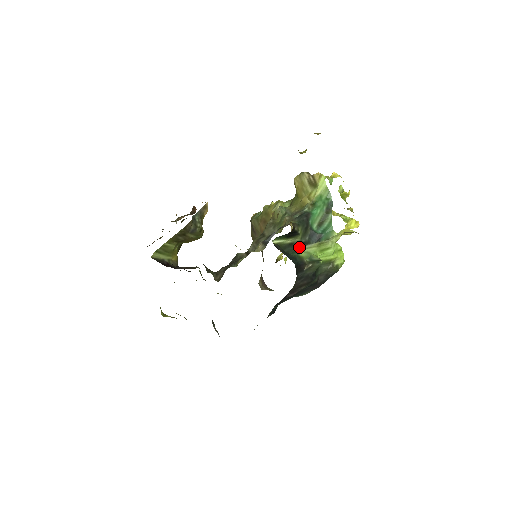
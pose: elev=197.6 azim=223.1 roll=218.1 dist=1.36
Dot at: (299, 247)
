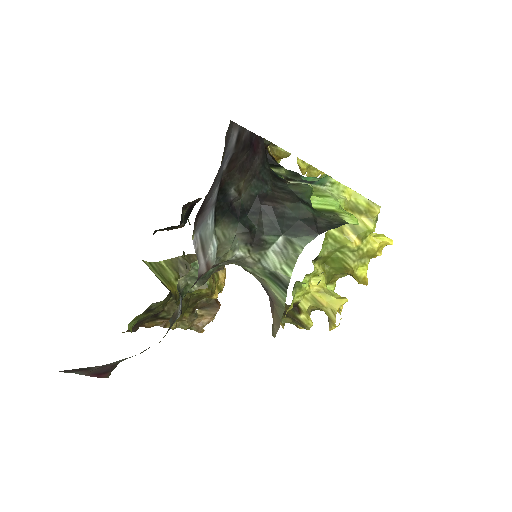
Dot at: occluded
